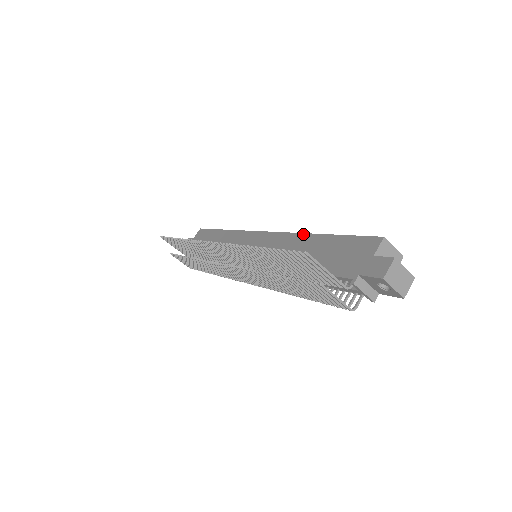
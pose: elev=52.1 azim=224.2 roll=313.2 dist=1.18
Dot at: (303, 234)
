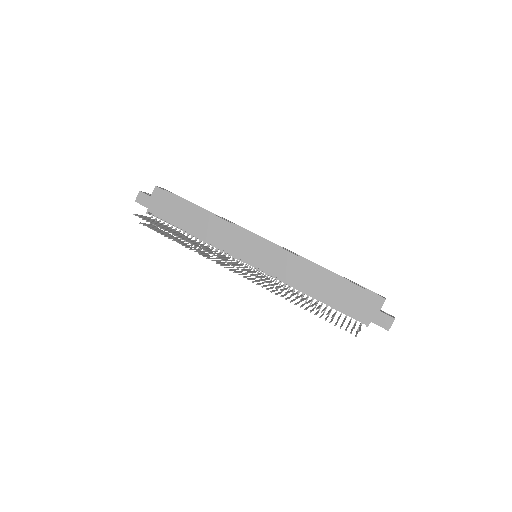
Dot at: (313, 264)
